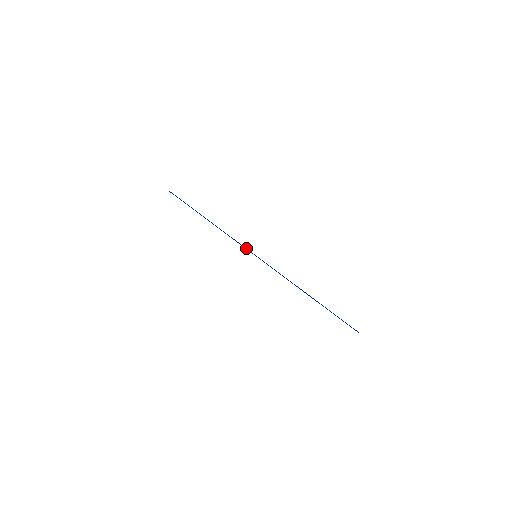
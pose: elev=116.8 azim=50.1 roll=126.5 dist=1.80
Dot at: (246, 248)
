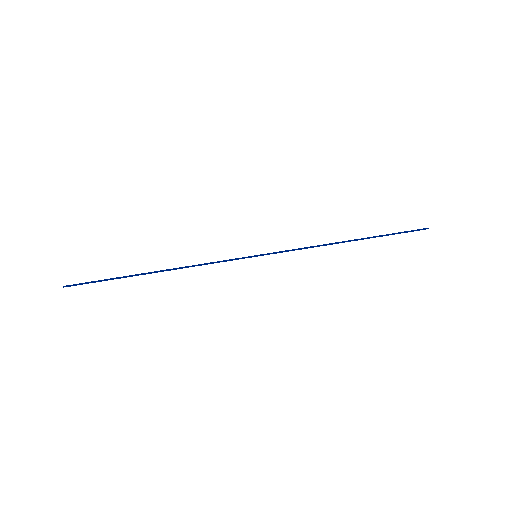
Dot at: (236, 259)
